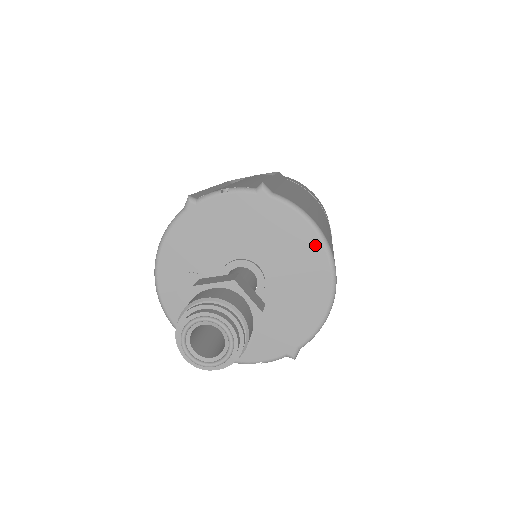
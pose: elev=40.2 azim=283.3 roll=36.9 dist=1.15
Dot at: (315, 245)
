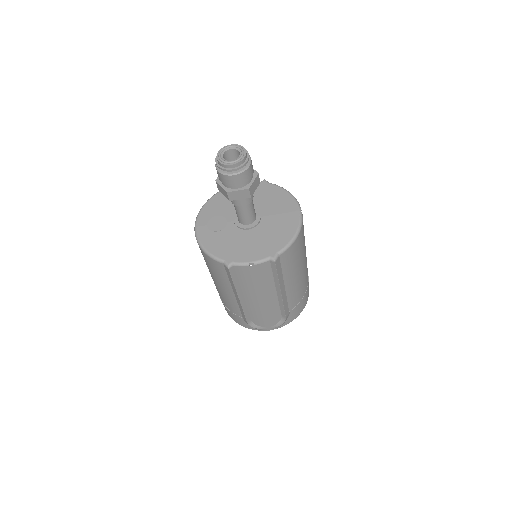
Dot at: (291, 201)
